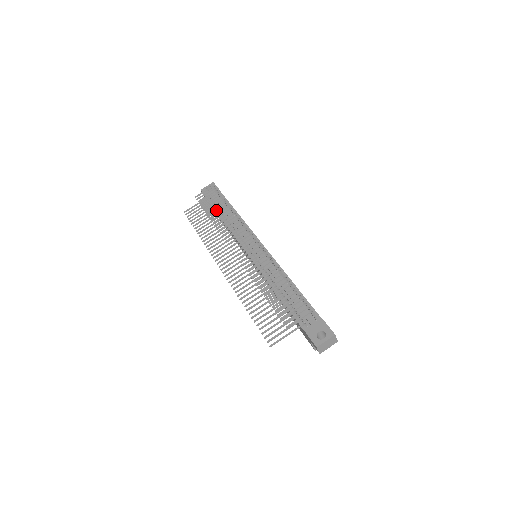
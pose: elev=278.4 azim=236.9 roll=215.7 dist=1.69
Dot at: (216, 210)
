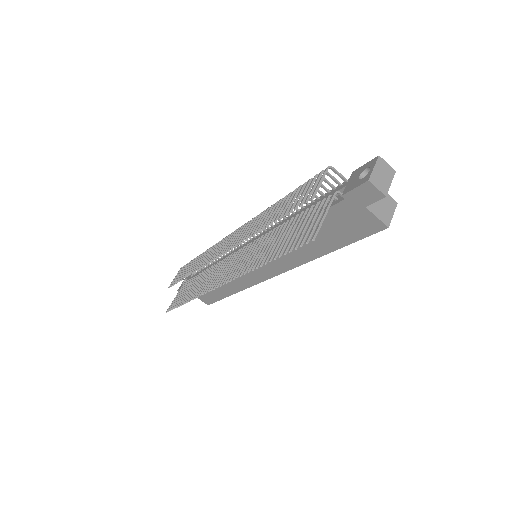
Dot at: (191, 267)
